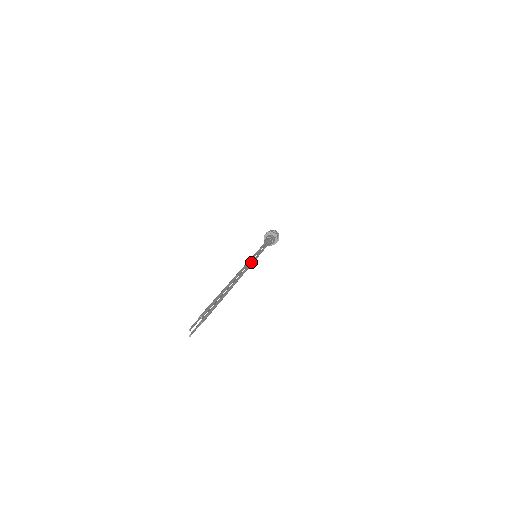
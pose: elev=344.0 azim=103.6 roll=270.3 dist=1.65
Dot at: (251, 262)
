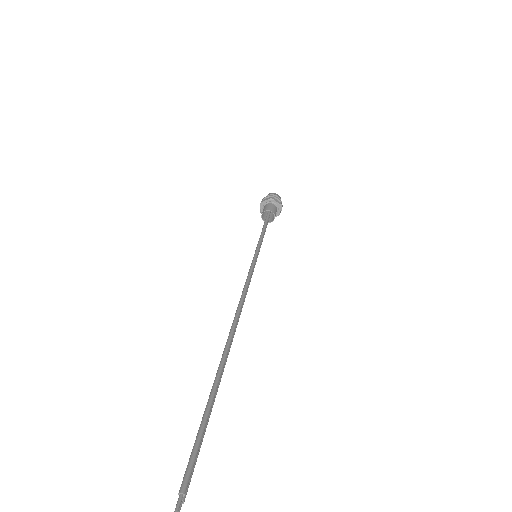
Dot at: occluded
